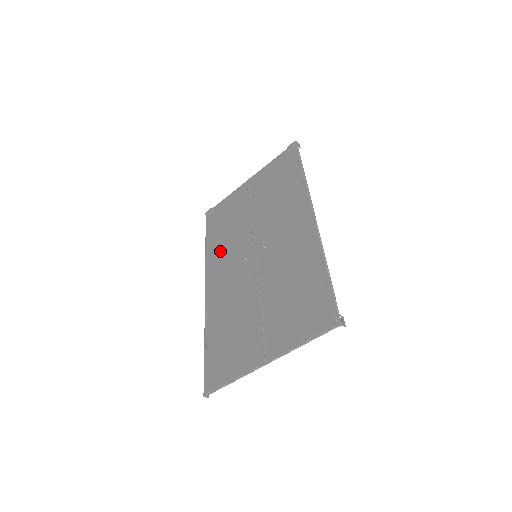
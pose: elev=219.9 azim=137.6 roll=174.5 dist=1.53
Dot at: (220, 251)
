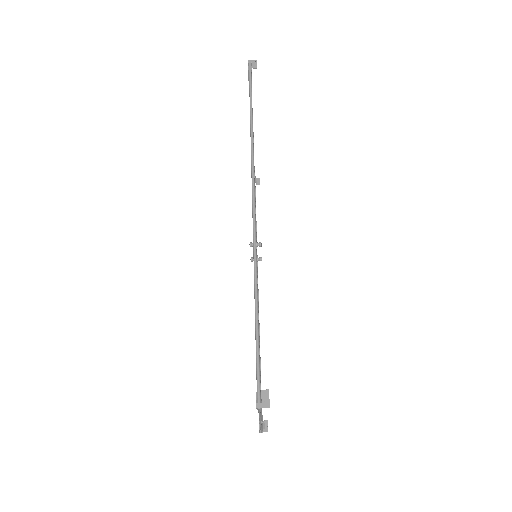
Dot at: occluded
